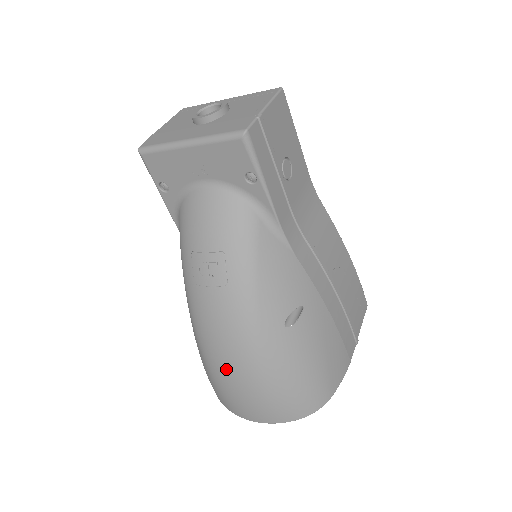
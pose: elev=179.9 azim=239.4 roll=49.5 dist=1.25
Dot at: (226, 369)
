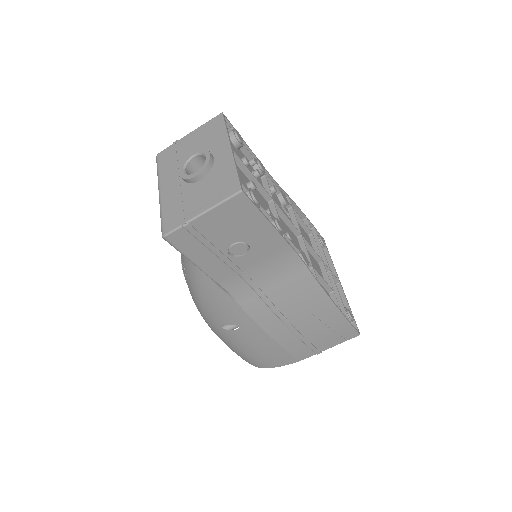
Dot at: occluded
